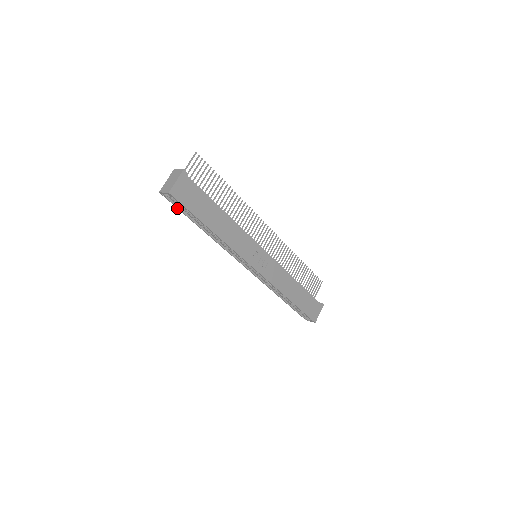
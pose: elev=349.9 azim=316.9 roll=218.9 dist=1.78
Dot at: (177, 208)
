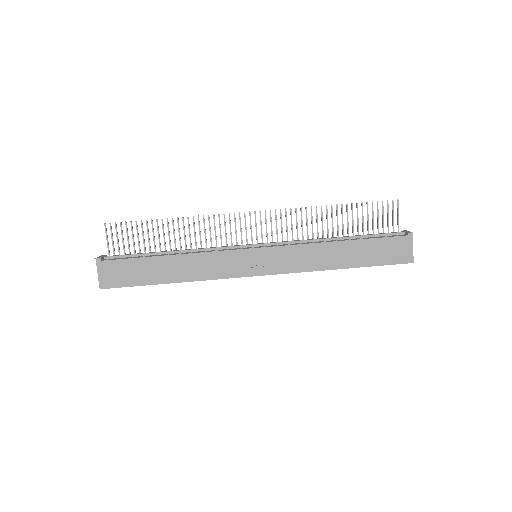
Dot at: occluded
